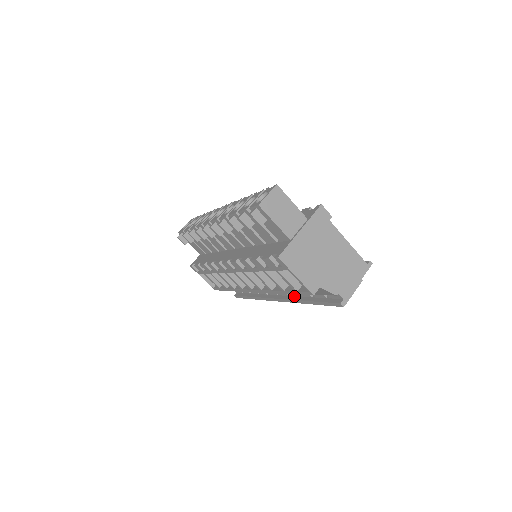
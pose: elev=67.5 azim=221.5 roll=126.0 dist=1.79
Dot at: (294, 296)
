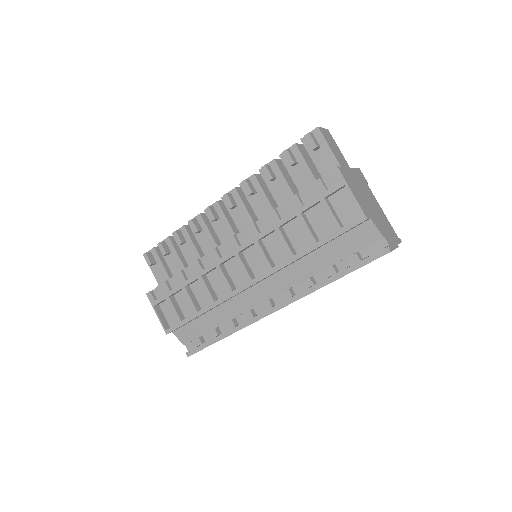
Dot at: (305, 289)
